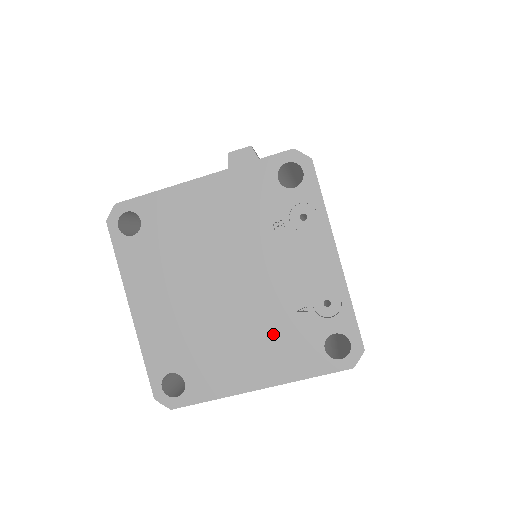
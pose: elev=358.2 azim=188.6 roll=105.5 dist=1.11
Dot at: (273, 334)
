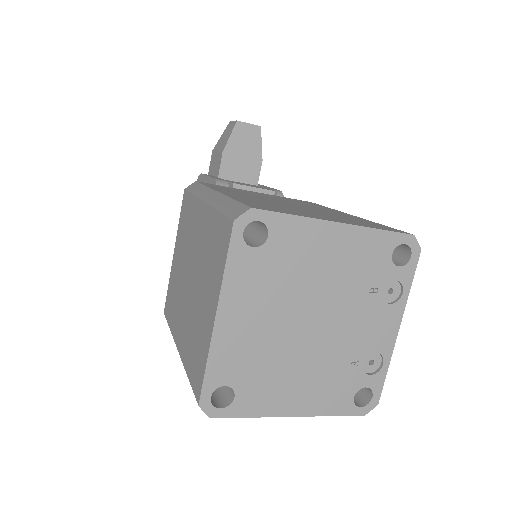
Dot at: (325, 376)
